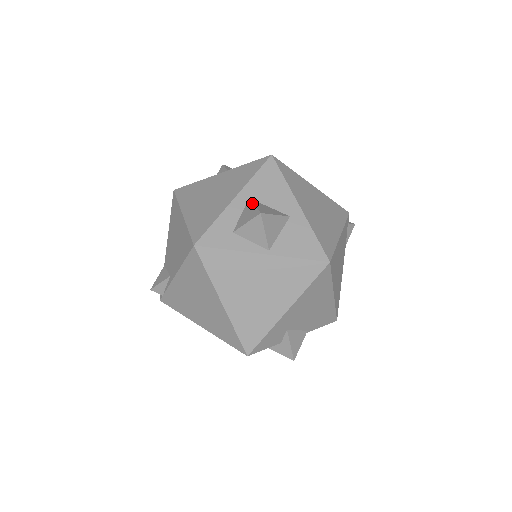
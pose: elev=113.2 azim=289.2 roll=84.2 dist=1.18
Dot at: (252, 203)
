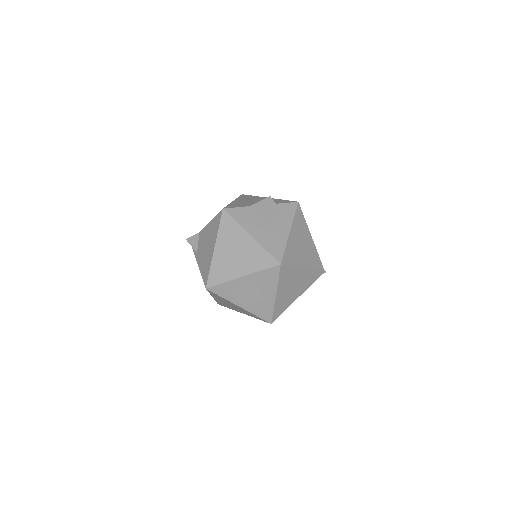
Dot at: (247, 290)
